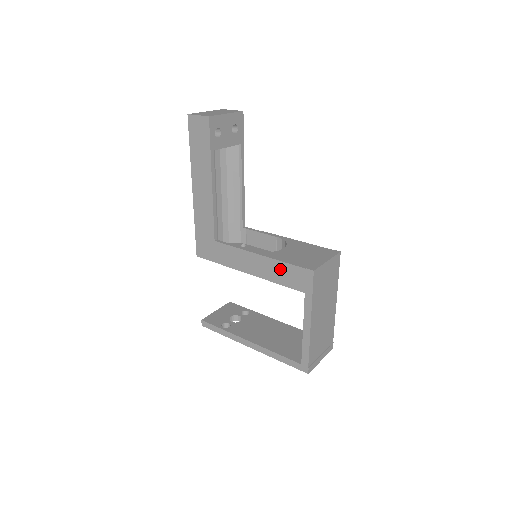
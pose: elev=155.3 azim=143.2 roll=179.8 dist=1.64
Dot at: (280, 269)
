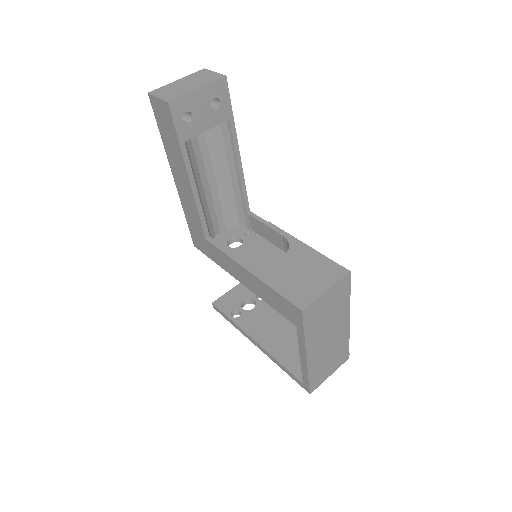
Dot at: (269, 293)
